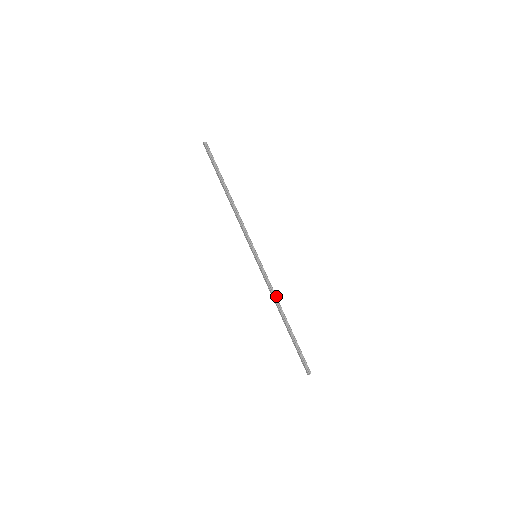
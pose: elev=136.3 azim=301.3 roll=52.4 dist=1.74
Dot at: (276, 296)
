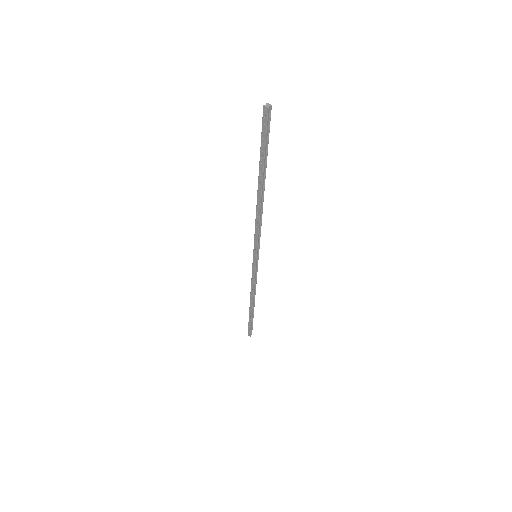
Dot at: occluded
